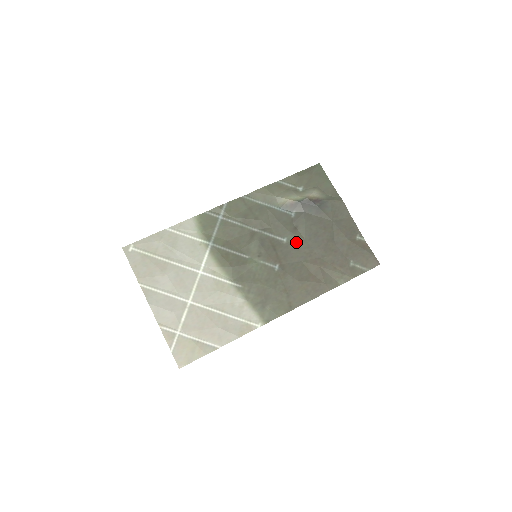
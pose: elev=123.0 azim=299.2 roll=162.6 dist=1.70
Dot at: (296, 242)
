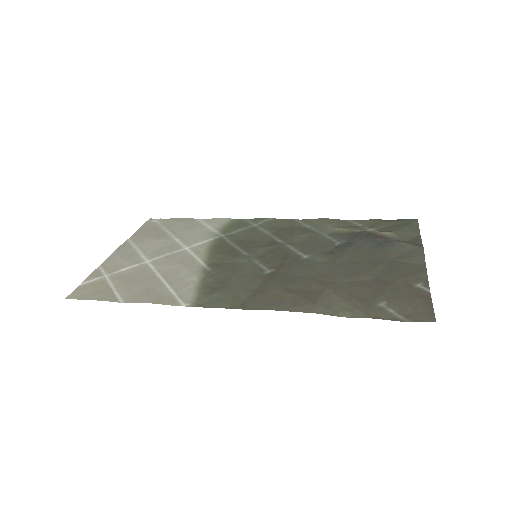
Dot at: (318, 262)
